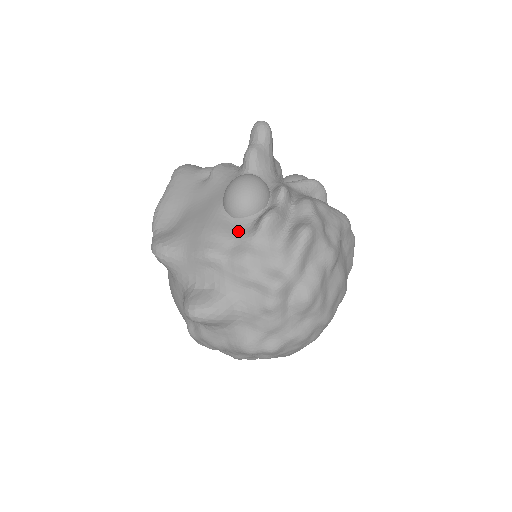
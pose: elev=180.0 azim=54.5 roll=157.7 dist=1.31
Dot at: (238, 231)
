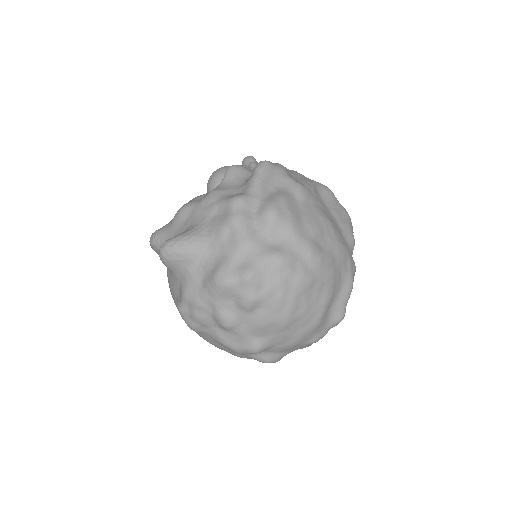
Dot at: occluded
